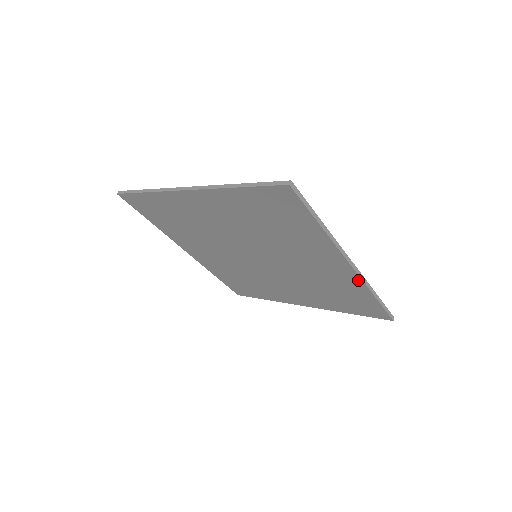
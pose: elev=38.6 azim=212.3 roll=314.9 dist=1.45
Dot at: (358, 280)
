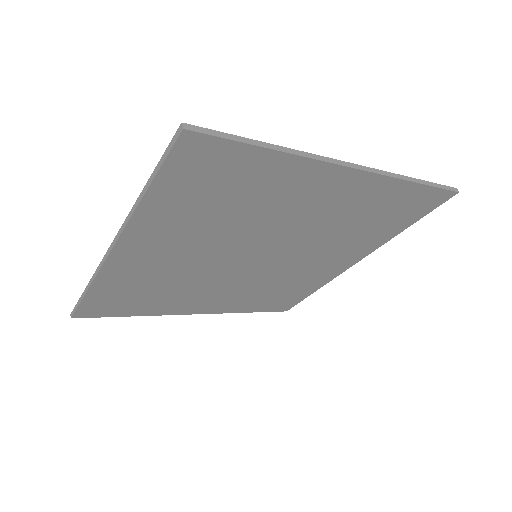
Dot at: (378, 179)
